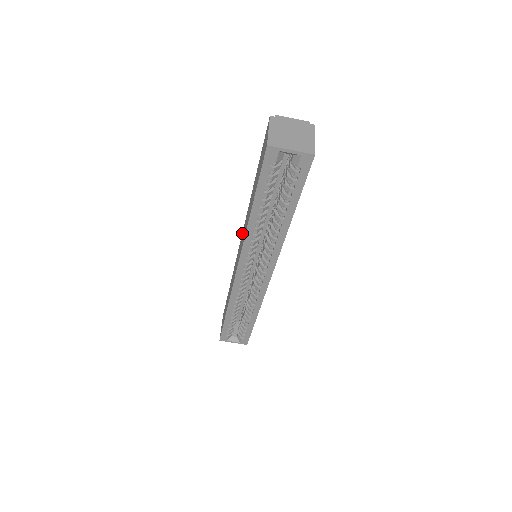
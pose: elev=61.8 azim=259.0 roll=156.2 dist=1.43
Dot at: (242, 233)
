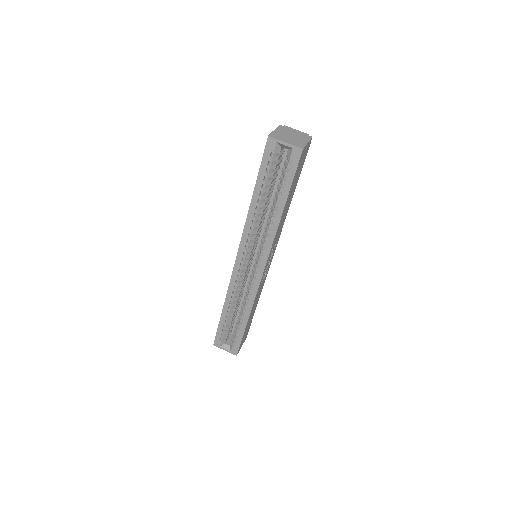
Dot at: occluded
